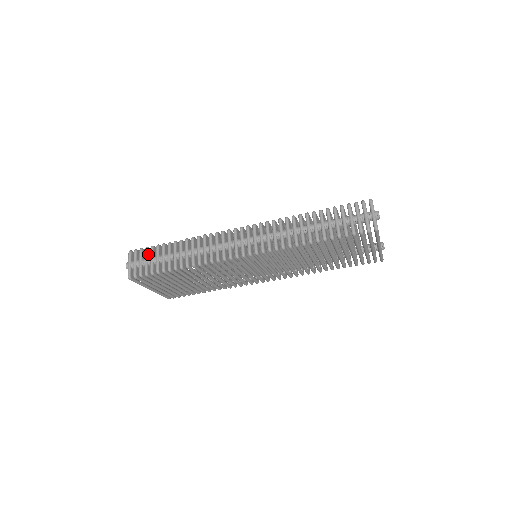
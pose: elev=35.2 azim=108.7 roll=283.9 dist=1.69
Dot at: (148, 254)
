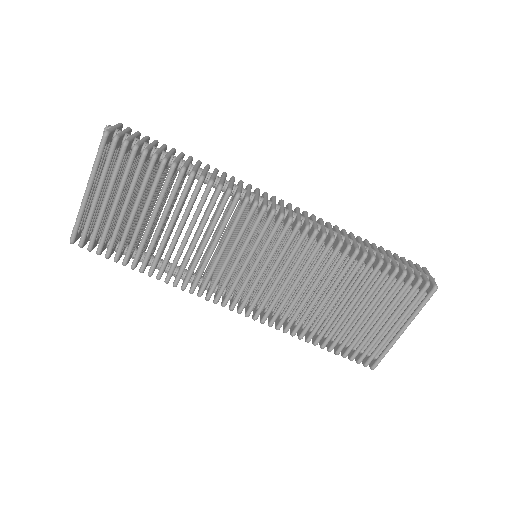
Dot at: (147, 141)
